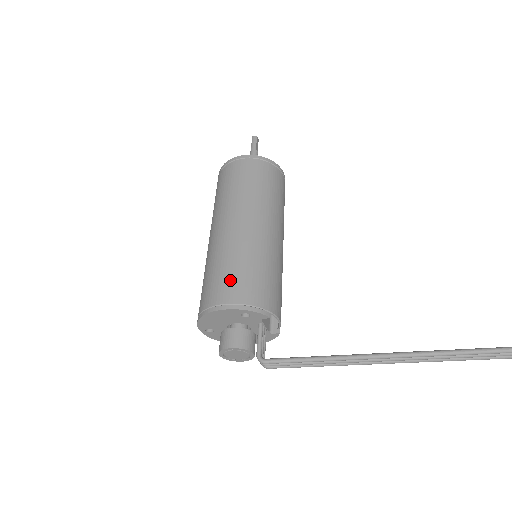
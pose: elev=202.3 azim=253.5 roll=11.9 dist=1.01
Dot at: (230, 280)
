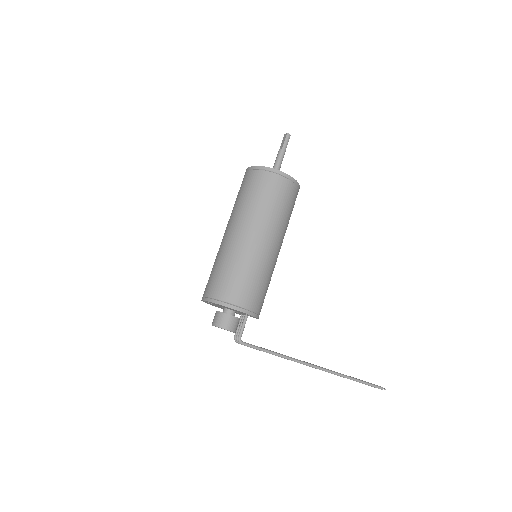
Dot at: (251, 290)
